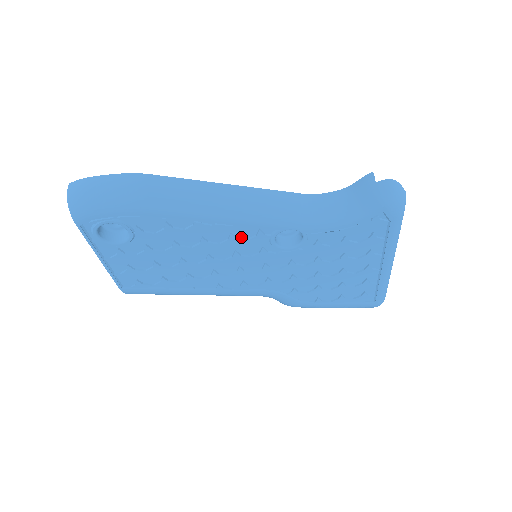
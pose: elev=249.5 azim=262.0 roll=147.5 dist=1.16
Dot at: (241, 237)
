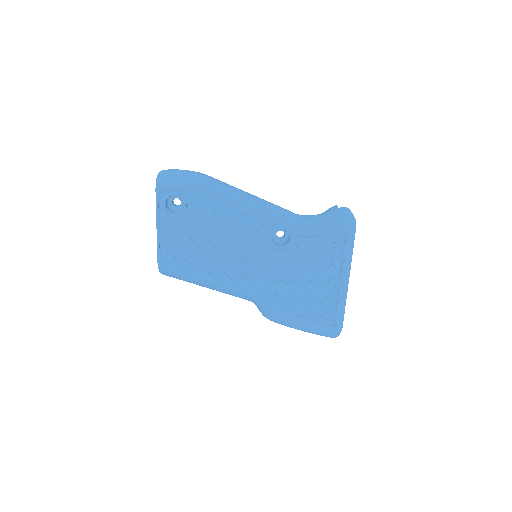
Dot at: (251, 229)
